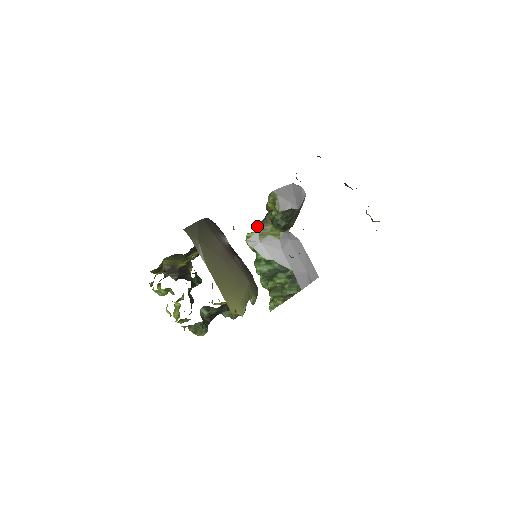
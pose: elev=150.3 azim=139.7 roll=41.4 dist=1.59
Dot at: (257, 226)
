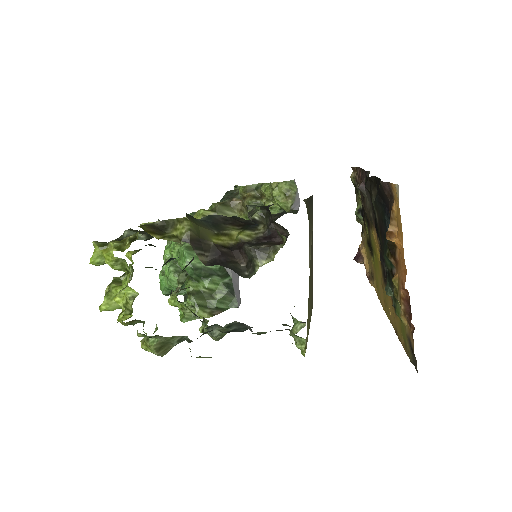
Dot at: (218, 205)
